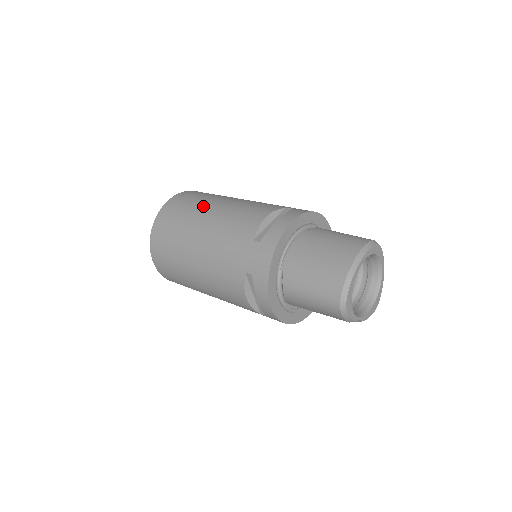
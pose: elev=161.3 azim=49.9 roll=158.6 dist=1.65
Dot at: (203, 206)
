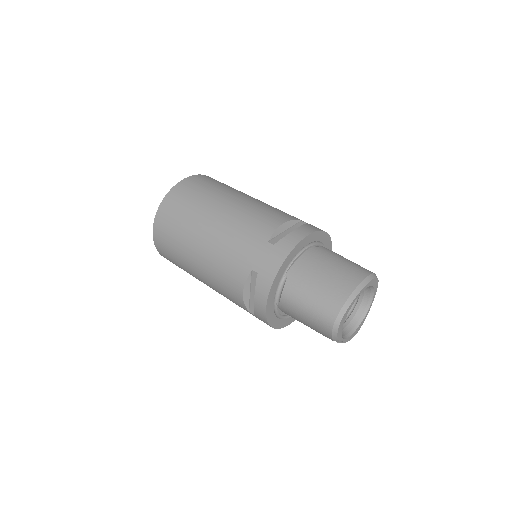
Dot at: (221, 195)
